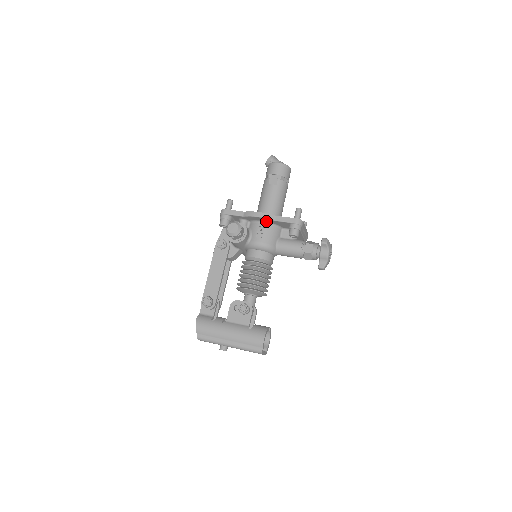
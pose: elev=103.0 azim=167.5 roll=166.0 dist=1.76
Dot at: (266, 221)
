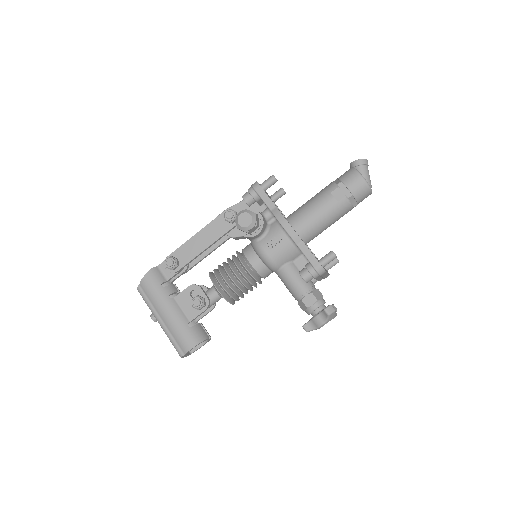
Dot at: occluded
